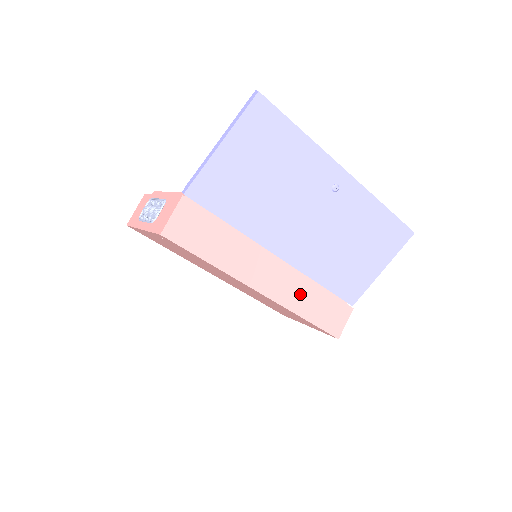
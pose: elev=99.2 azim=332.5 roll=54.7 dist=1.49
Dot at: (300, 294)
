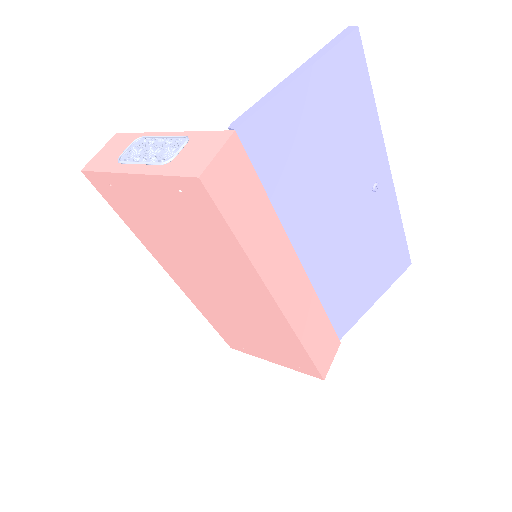
Dot at: (307, 314)
